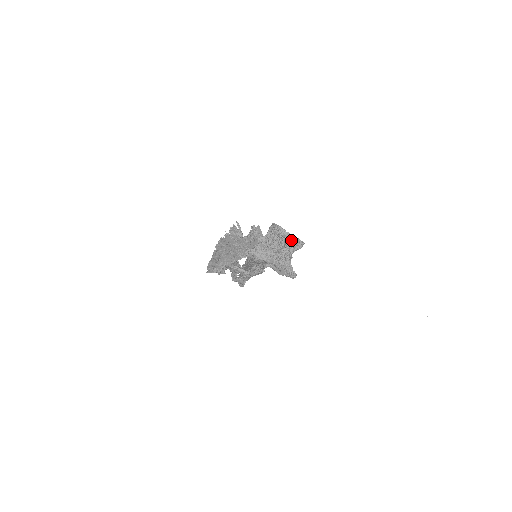
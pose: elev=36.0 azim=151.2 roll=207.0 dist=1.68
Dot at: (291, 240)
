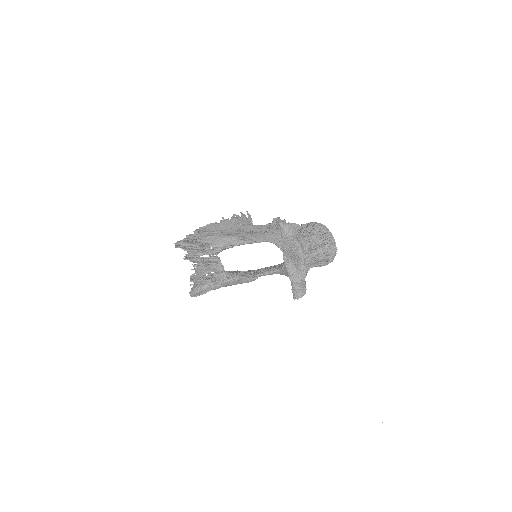
Dot at: (331, 243)
